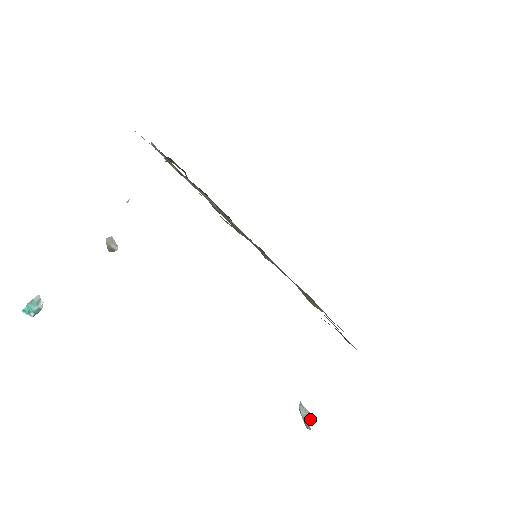
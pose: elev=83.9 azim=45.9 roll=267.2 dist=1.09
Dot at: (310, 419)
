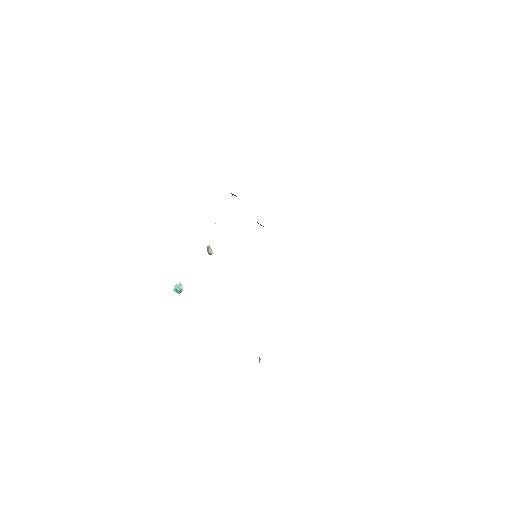
Dot at: (259, 360)
